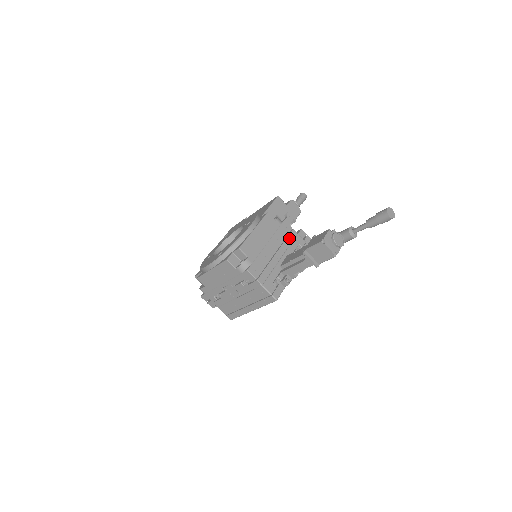
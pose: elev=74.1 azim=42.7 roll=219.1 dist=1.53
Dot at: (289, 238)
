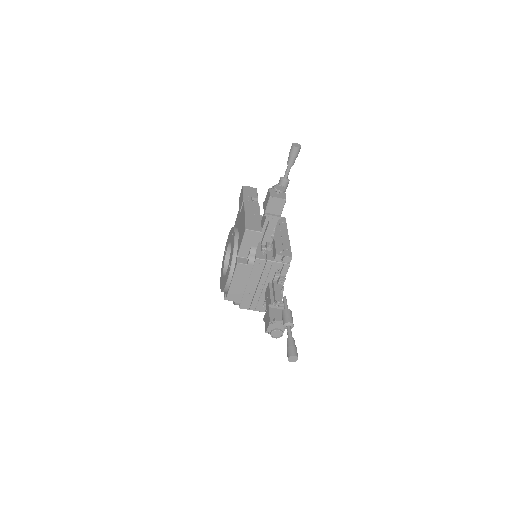
Dot at: (266, 270)
